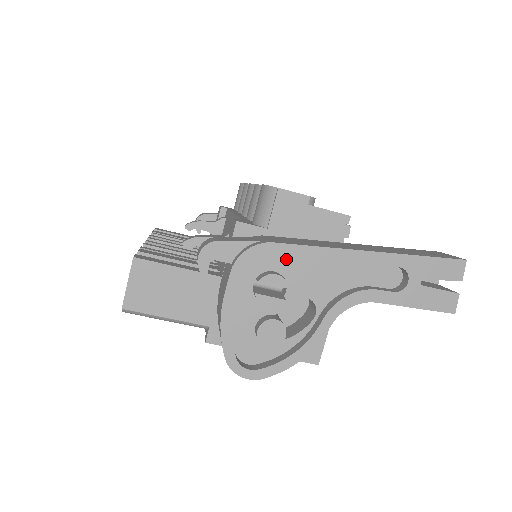
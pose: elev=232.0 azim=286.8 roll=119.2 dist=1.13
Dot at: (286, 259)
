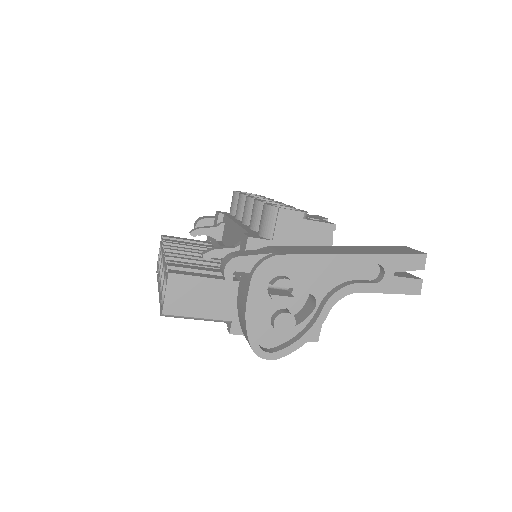
Dot at: (291, 265)
